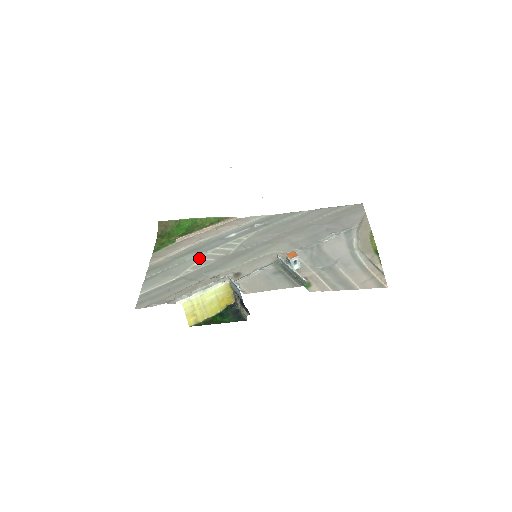
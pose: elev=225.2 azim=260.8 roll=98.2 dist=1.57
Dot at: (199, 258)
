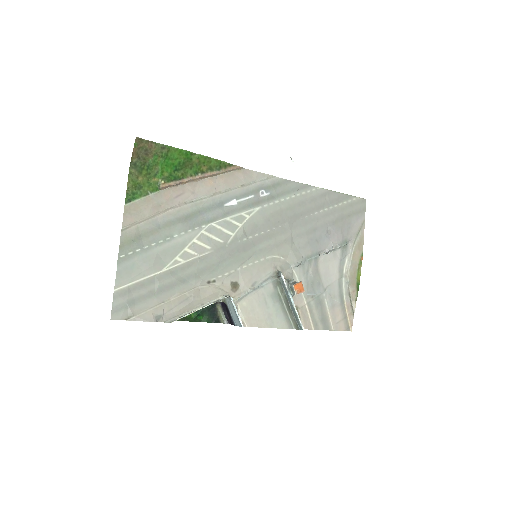
Dot at: (191, 238)
